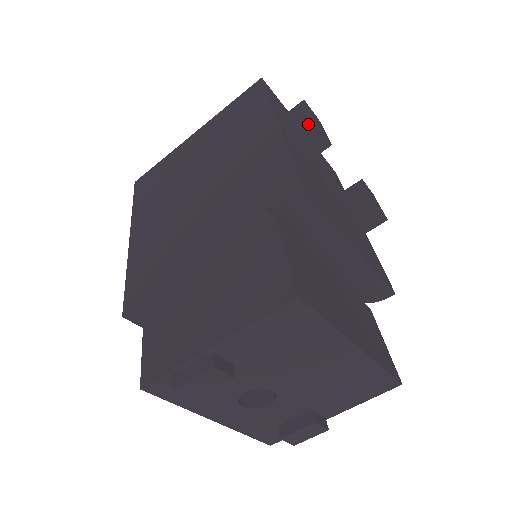
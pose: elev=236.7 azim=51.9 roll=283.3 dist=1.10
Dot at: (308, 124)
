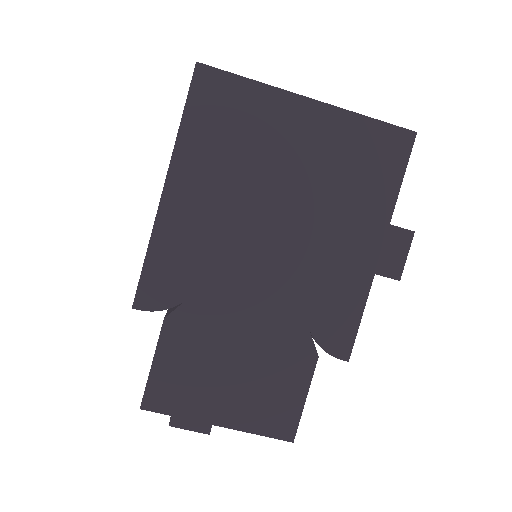
Dot at: (396, 273)
